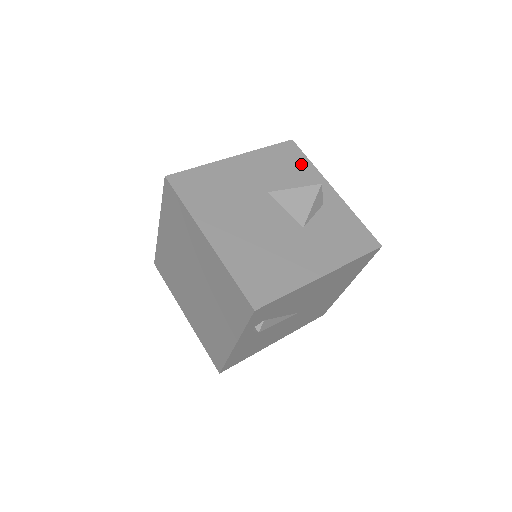
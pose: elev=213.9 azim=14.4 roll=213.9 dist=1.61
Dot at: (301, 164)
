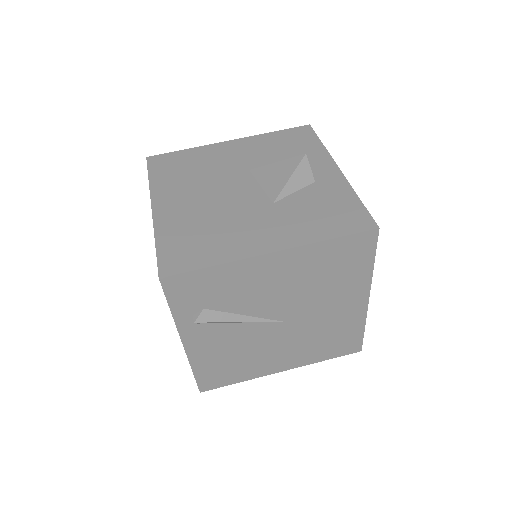
Dot at: (308, 145)
